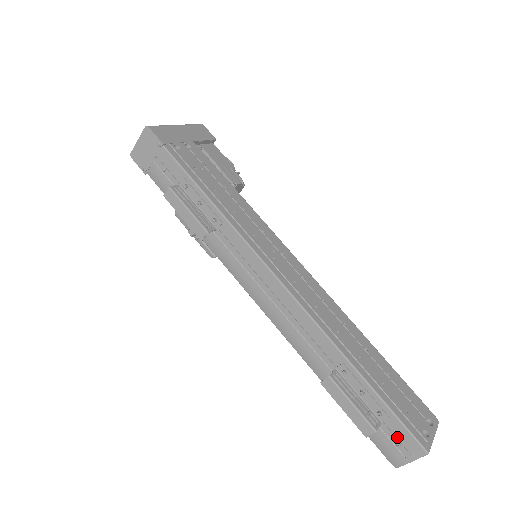
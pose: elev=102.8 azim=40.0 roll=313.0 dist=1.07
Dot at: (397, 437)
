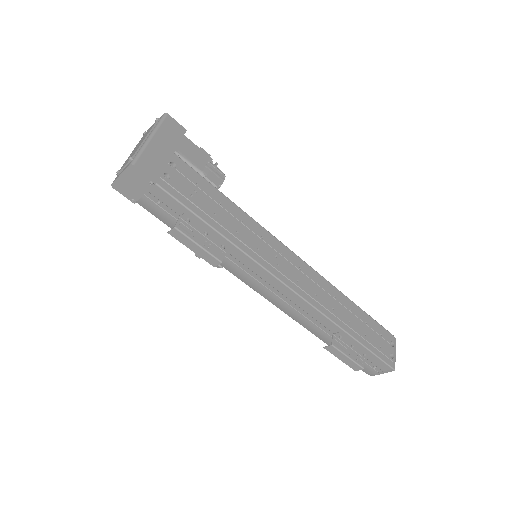
Dot at: (375, 364)
